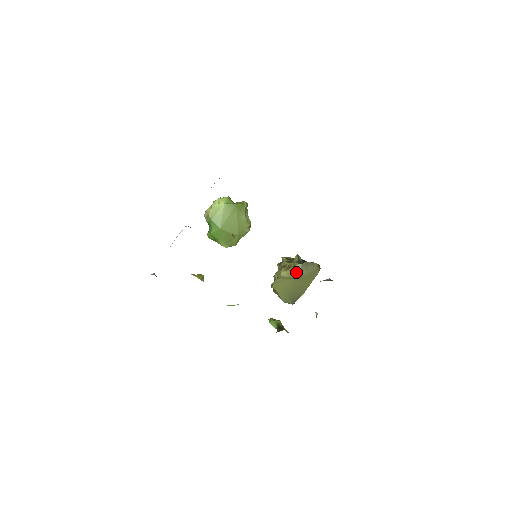
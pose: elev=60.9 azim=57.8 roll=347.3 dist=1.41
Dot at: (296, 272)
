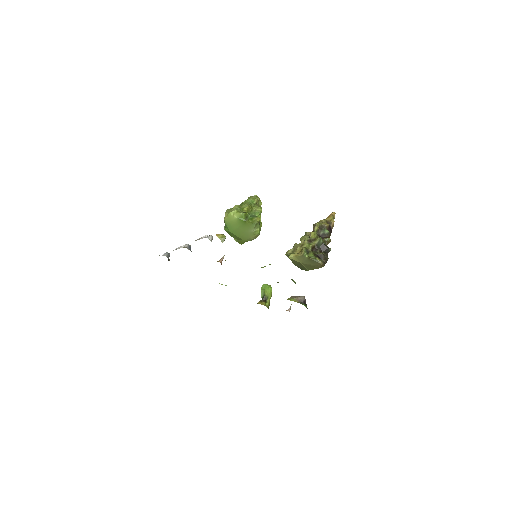
Dot at: (303, 260)
